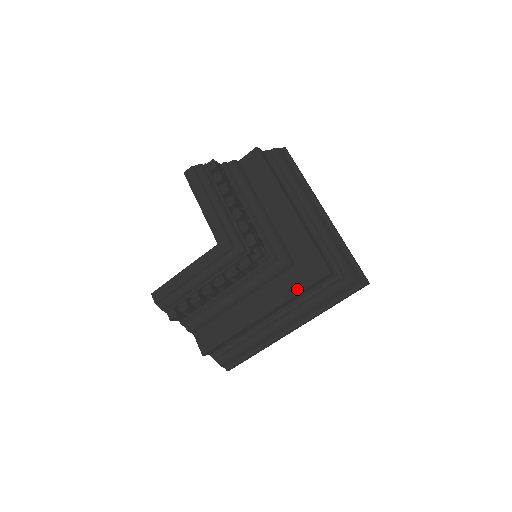
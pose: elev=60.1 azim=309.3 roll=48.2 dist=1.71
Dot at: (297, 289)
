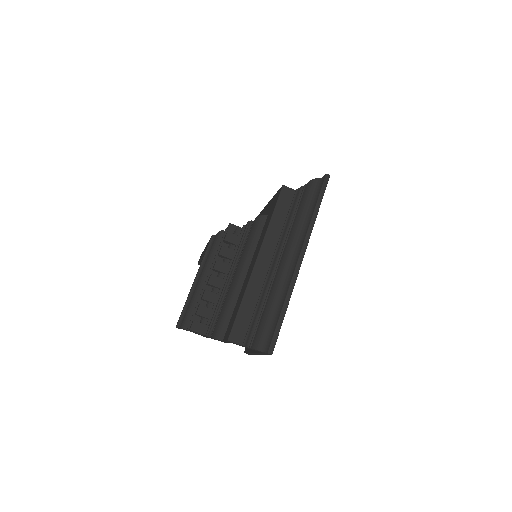
Dot at: (270, 218)
